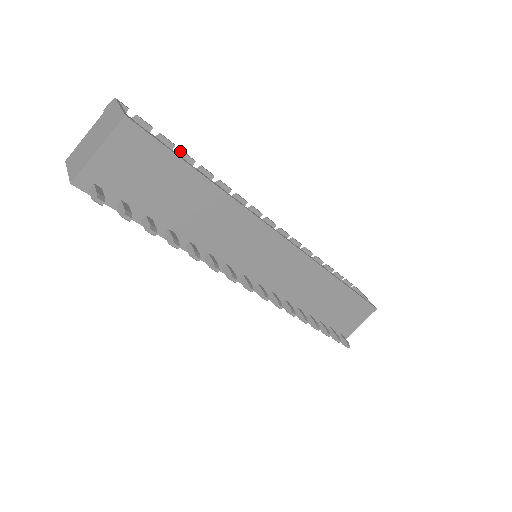
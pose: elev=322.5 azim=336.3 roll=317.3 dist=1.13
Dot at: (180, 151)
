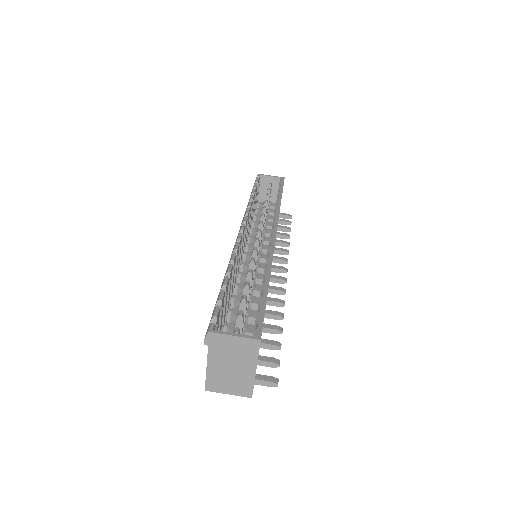
Dot at: (224, 287)
